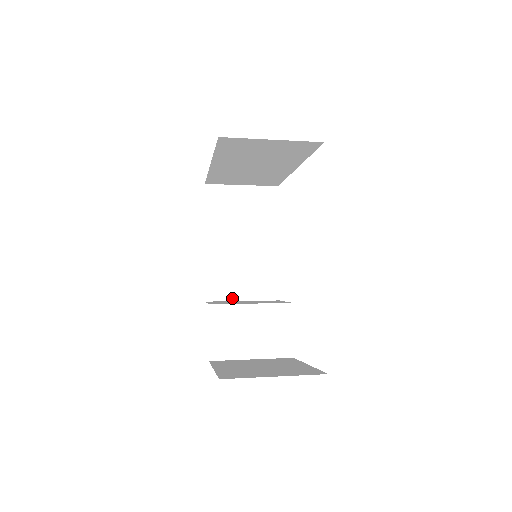
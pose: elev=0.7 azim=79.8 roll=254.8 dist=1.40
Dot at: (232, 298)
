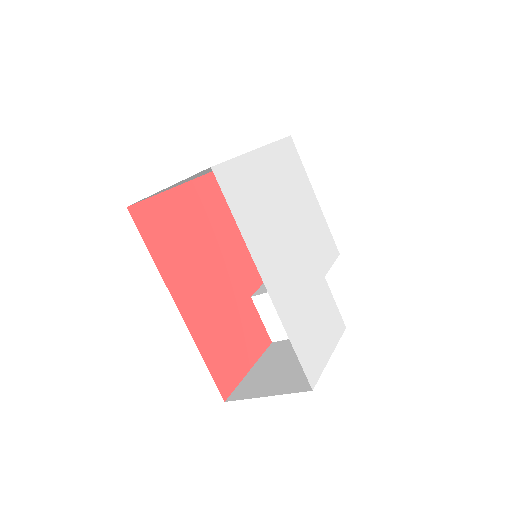
Dot at: occluded
